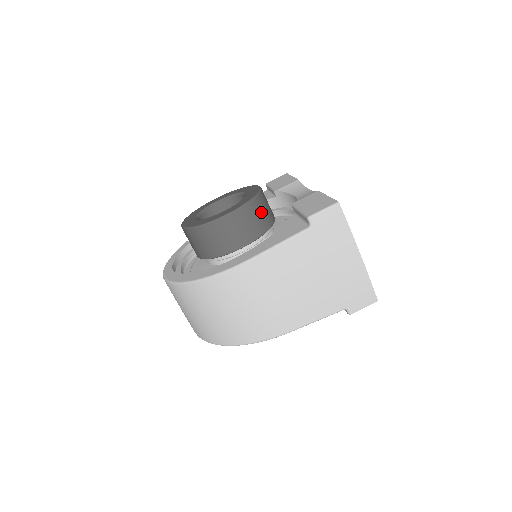
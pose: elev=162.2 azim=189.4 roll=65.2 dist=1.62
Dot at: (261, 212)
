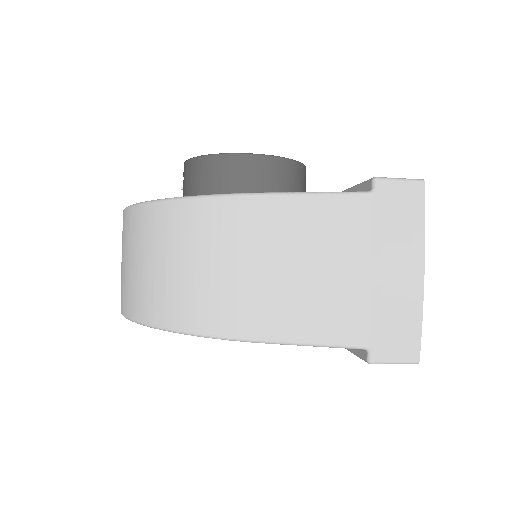
Dot at: (297, 185)
